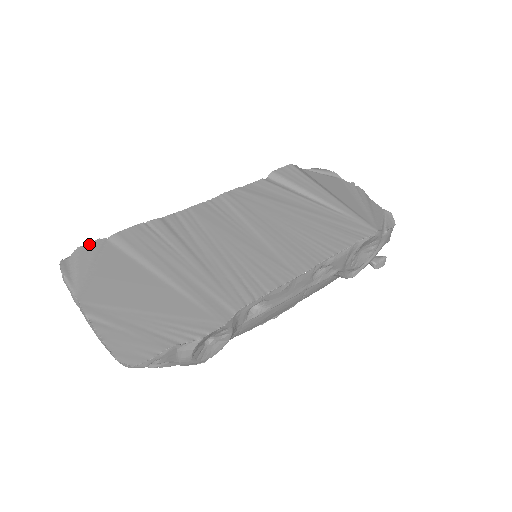
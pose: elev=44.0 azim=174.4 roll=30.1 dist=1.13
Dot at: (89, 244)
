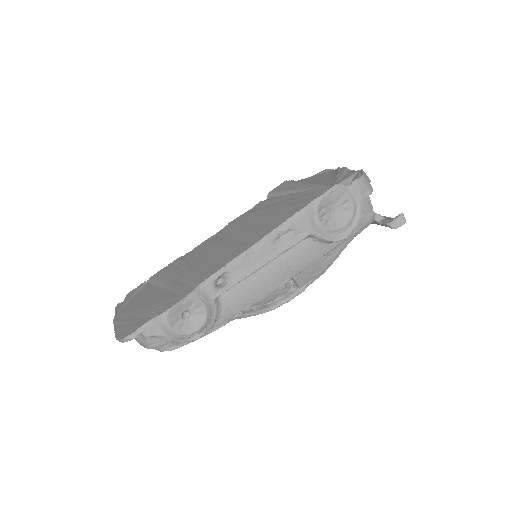
Dot at: (135, 288)
